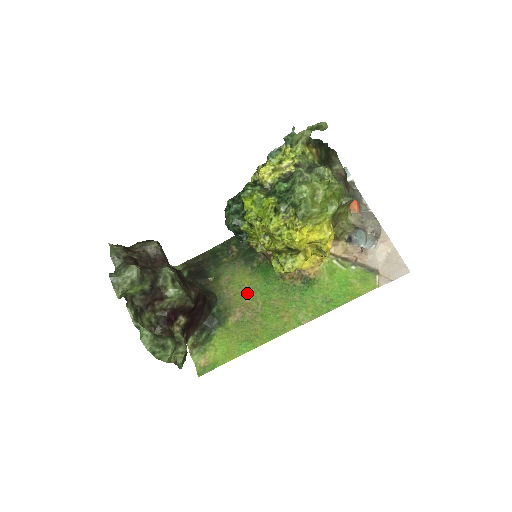
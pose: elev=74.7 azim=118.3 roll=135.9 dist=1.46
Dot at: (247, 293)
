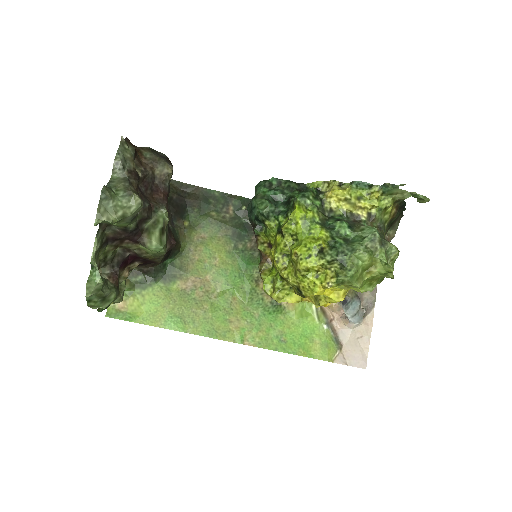
Dot at: (213, 269)
